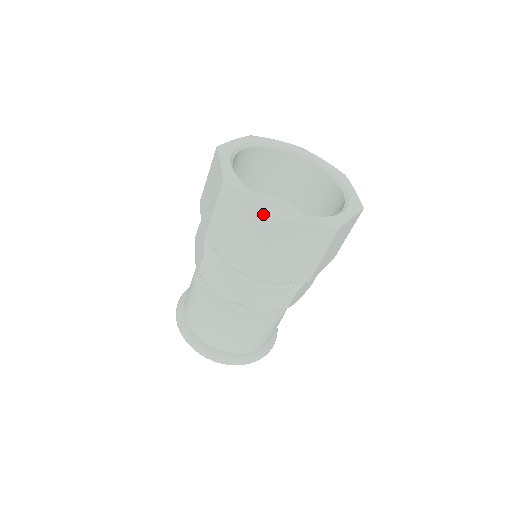
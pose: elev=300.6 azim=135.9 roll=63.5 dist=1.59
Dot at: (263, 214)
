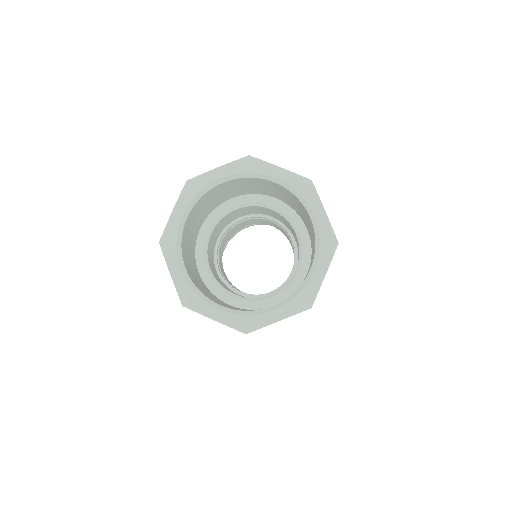
Dot at: (178, 292)
